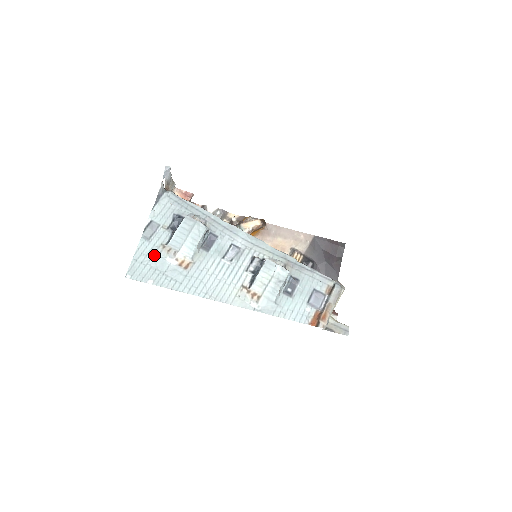
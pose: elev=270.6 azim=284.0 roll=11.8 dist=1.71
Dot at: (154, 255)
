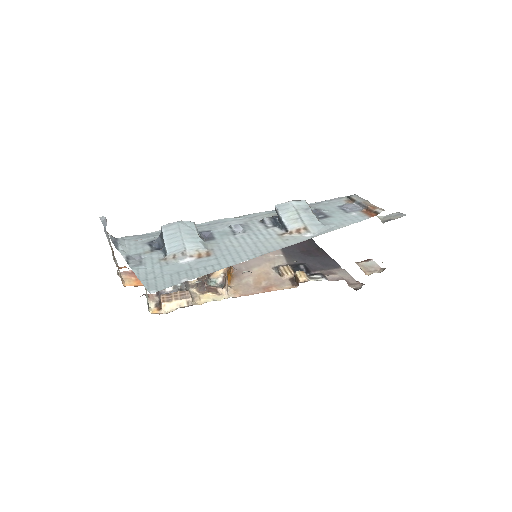
Dot at: (162, 268)
